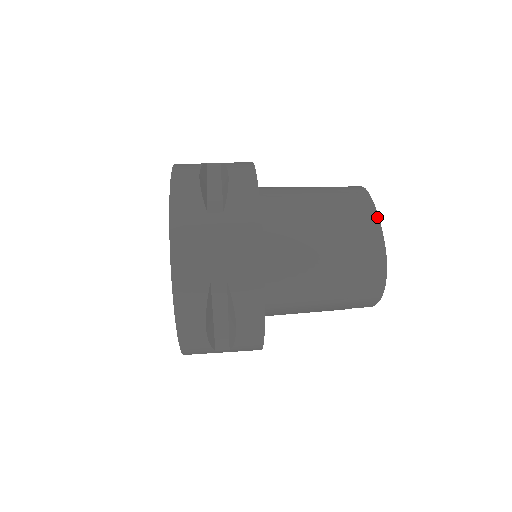
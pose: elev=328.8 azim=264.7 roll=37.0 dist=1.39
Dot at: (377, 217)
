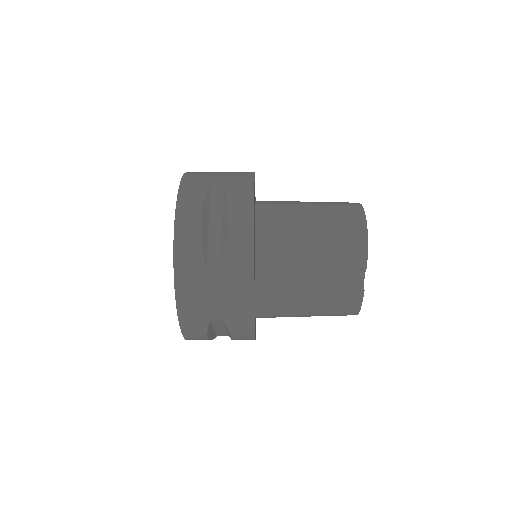
Dot at: occluded
